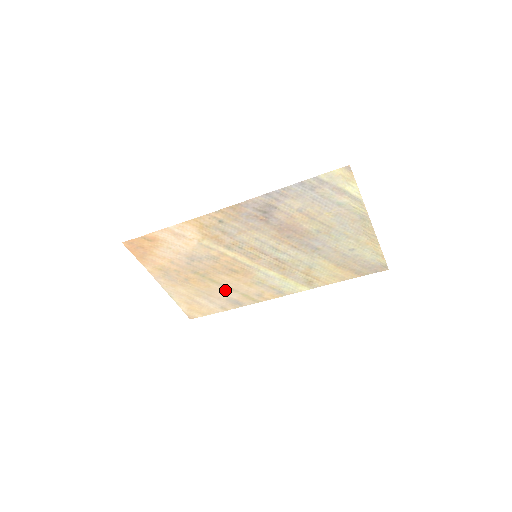
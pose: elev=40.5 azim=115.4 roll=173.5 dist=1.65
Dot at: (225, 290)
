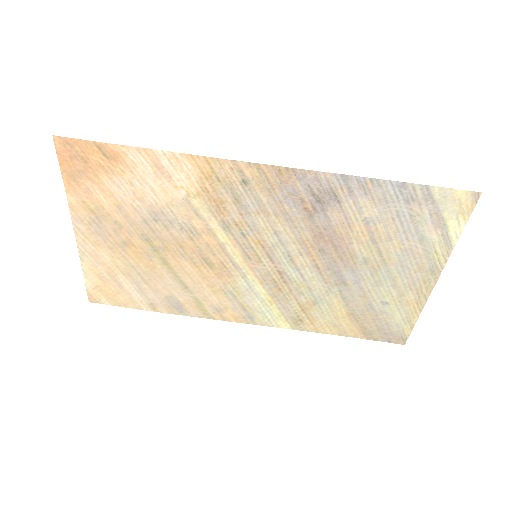
Dot at: (174, 283)
